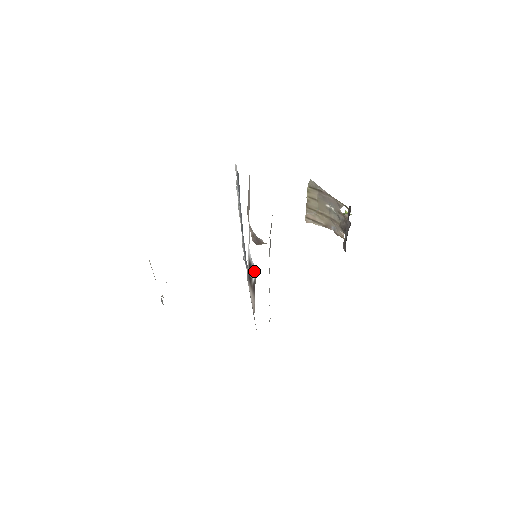
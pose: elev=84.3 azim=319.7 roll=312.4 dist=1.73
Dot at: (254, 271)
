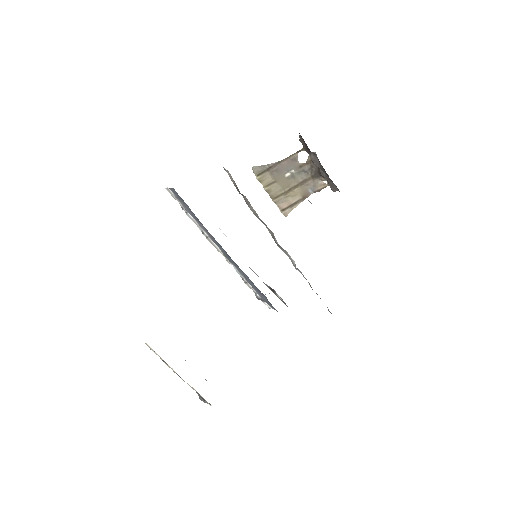
Dot at: (275, 293)
